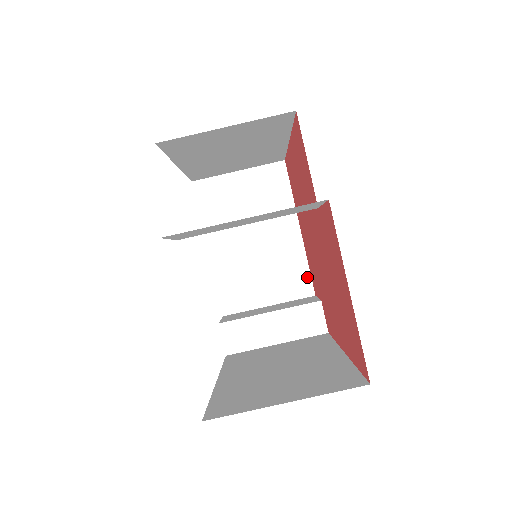
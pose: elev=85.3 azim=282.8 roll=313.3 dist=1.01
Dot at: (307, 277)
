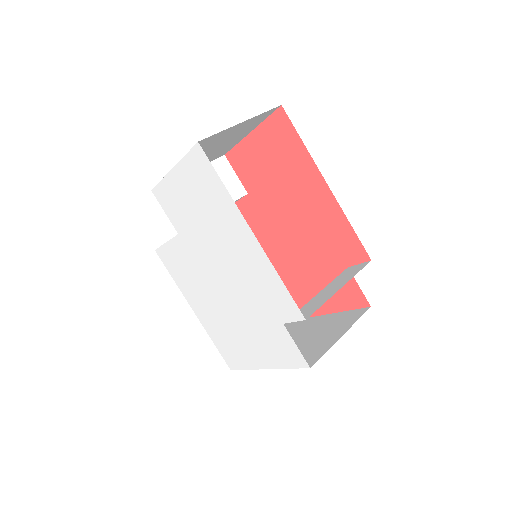
Dot at: (354, 312)
